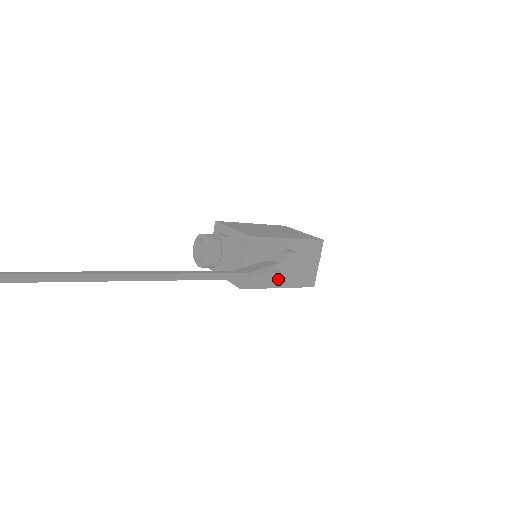
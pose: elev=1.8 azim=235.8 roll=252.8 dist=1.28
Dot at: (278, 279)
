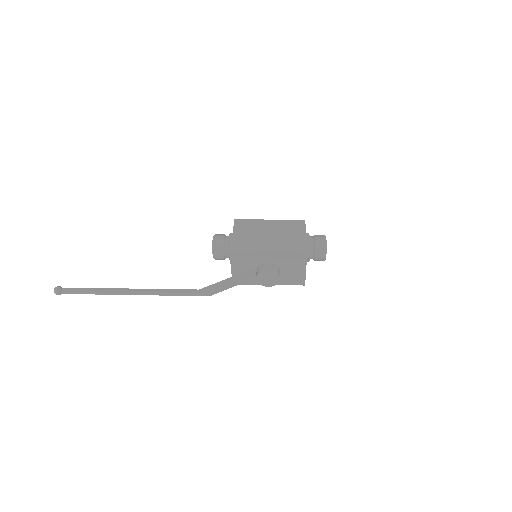
Dot at: occluded
